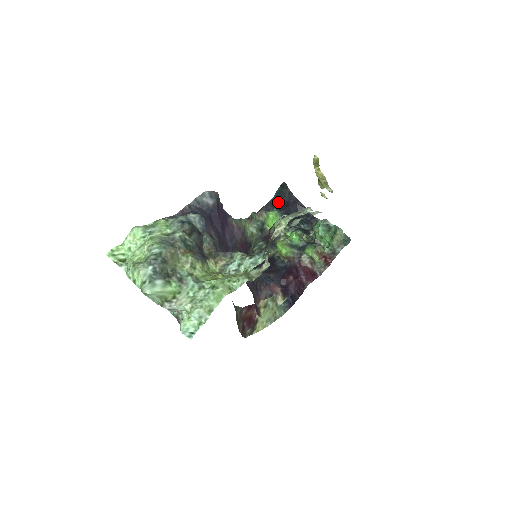
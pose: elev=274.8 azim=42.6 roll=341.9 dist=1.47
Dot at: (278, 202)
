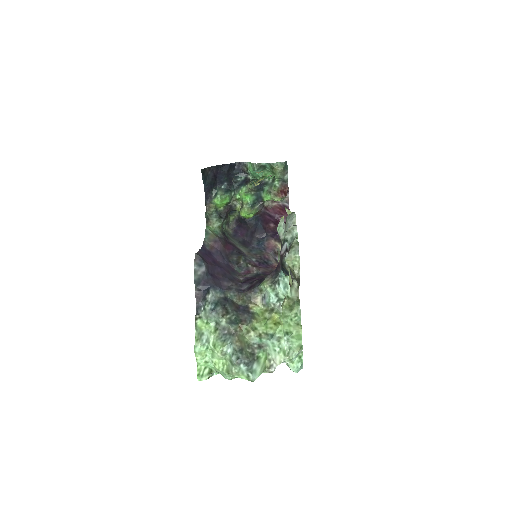
Dot at: (209, 185)
